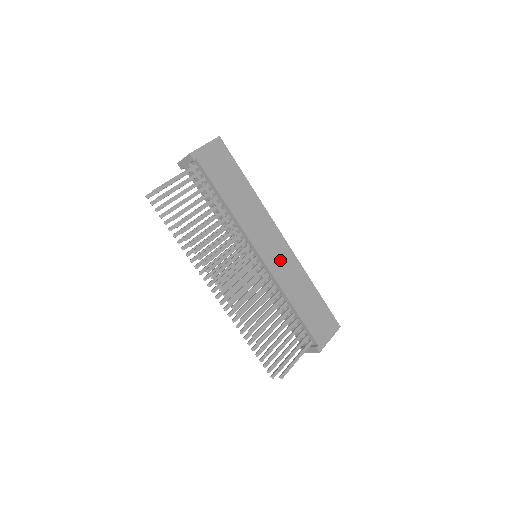
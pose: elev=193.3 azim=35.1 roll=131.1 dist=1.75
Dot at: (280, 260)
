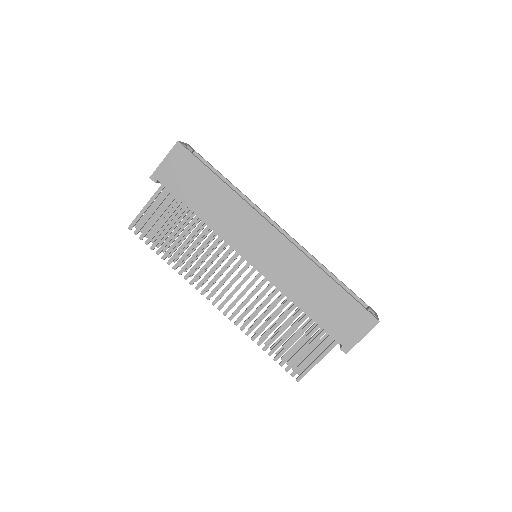
Dot at: (277, 260)
